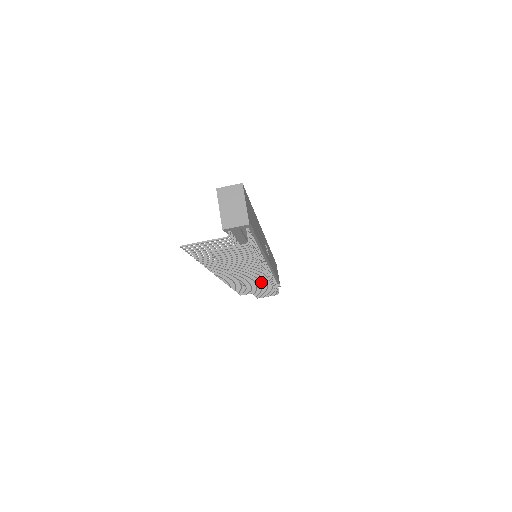
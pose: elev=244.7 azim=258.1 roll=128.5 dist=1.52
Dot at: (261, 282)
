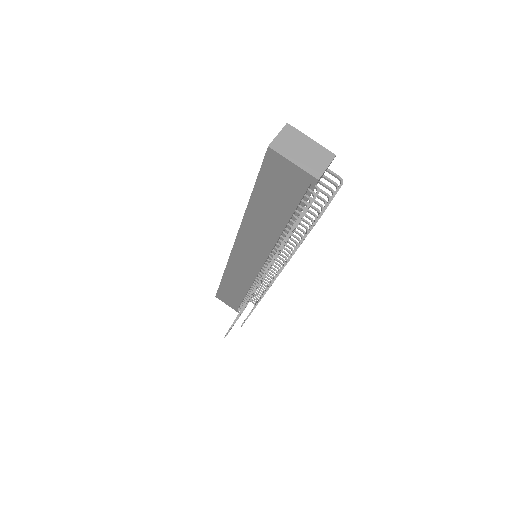
Dot at: occluded
